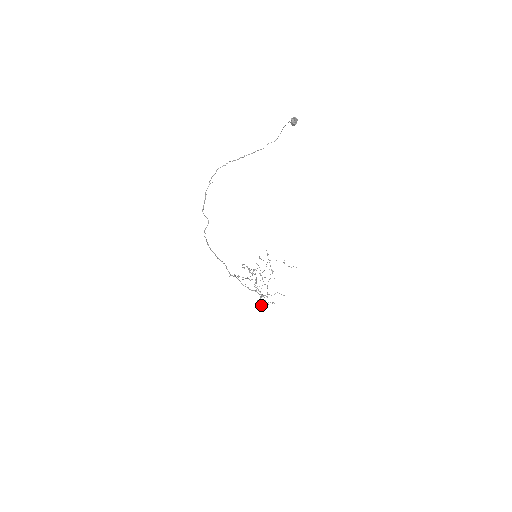
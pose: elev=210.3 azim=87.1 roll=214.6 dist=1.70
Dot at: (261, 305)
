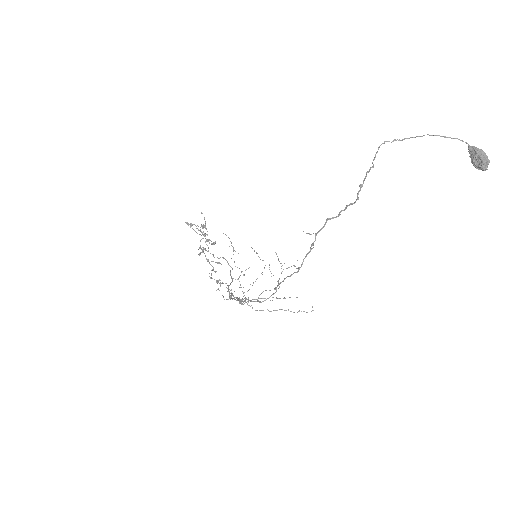
Dot at: (220, 285)
